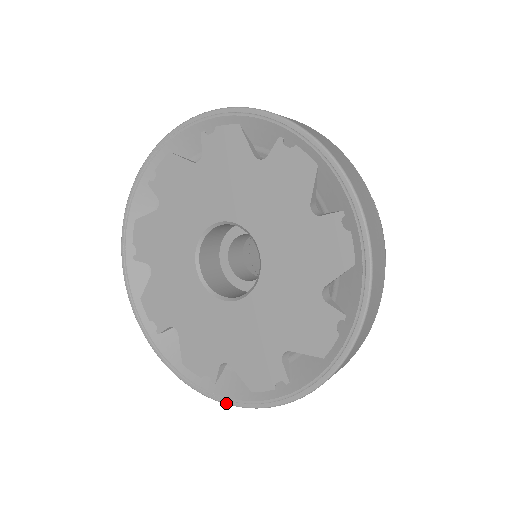
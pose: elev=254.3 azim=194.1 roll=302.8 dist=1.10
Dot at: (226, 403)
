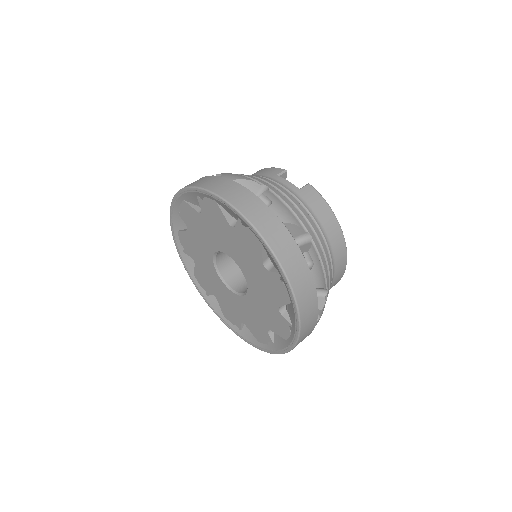
Dot at: occluded
